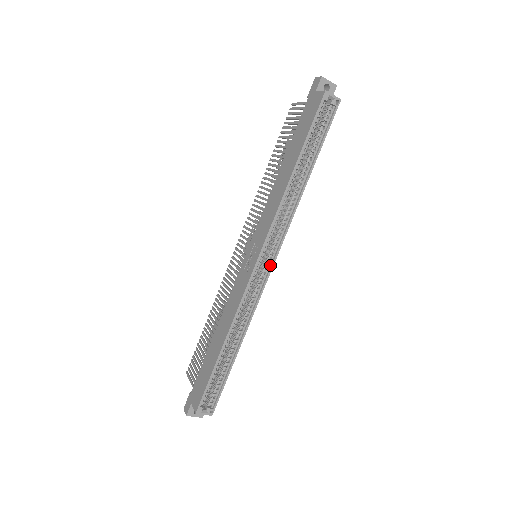
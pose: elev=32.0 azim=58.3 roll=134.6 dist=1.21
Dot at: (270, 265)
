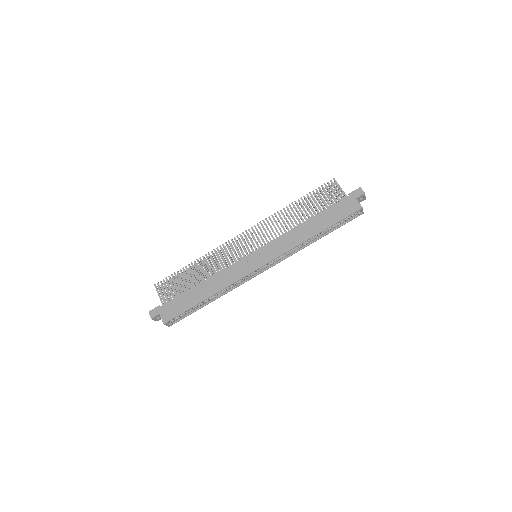
Dot at: (263, 270)
